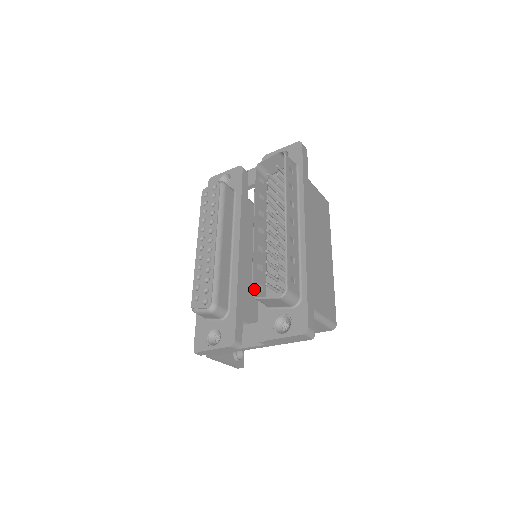
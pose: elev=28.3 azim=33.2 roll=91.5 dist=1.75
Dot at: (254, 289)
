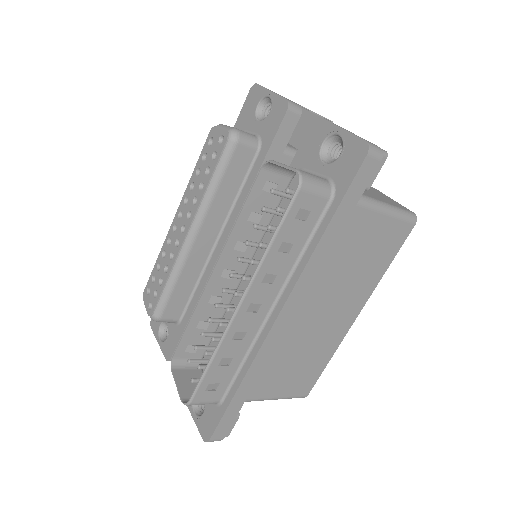
Dot at: (178, 353)
